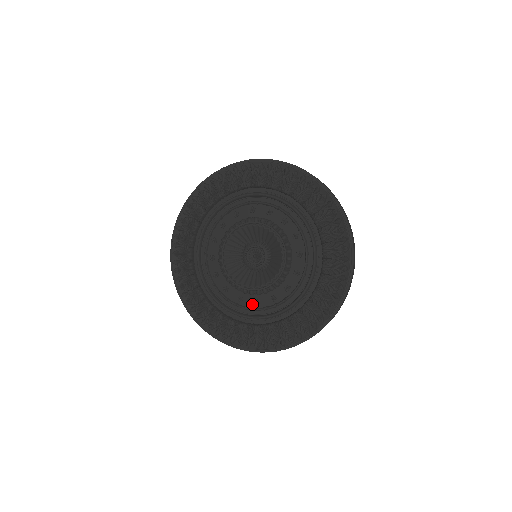
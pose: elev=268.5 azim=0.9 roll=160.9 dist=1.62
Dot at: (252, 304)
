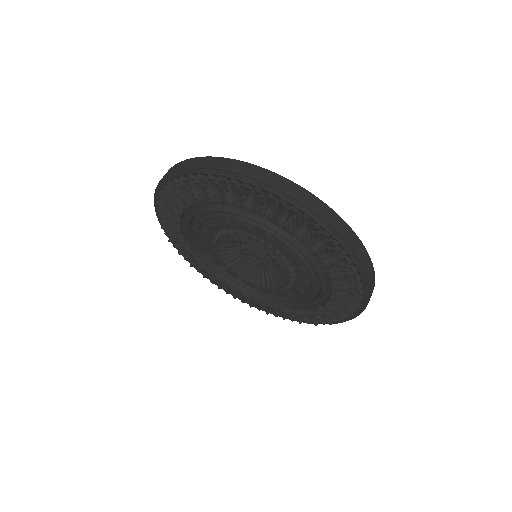
Dot at: (253, 287)
